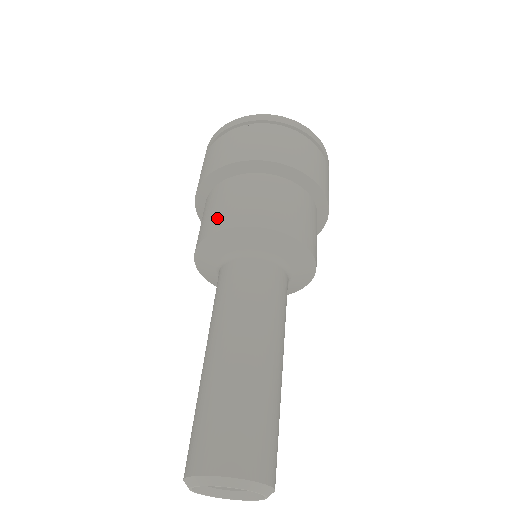
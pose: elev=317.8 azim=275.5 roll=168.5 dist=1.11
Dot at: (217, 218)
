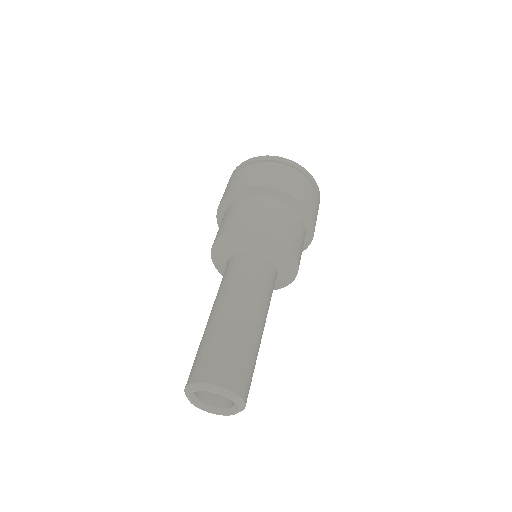
Dot at: (233, 223)
